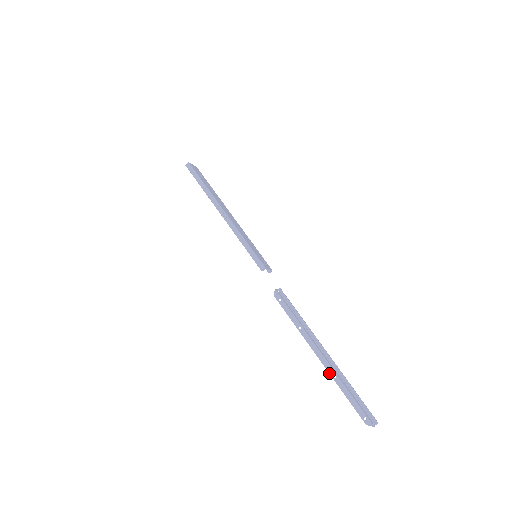
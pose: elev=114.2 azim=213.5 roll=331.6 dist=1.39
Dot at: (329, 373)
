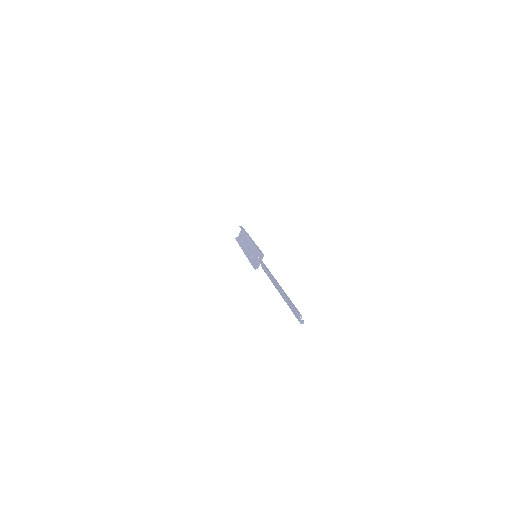
Dot at: (280, 289)
